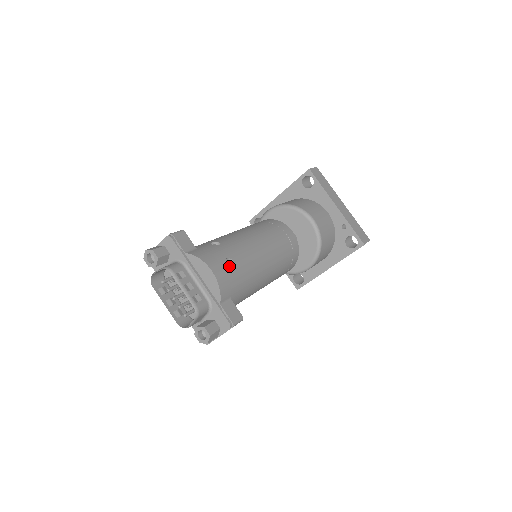
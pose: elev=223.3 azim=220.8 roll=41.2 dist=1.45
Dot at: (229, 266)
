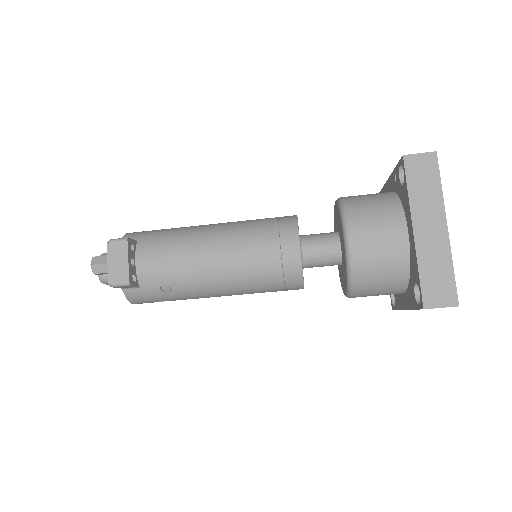
Dot at: occluded
